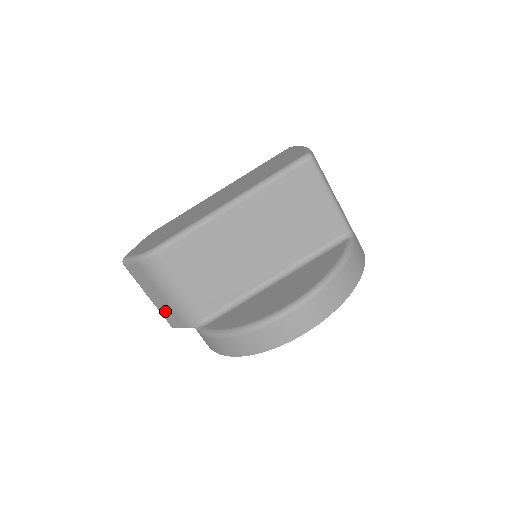
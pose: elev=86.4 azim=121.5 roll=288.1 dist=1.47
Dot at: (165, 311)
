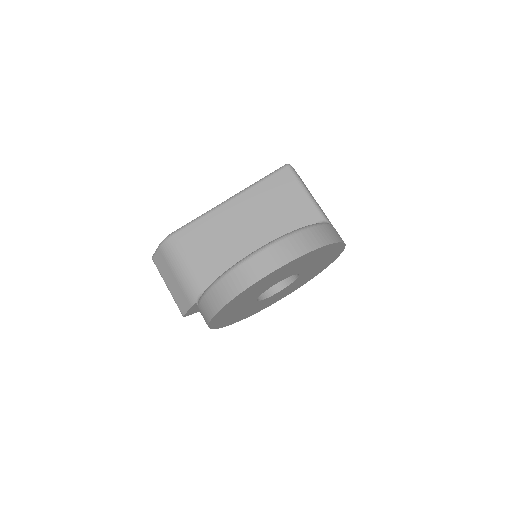
Dot at: (177, 296)
